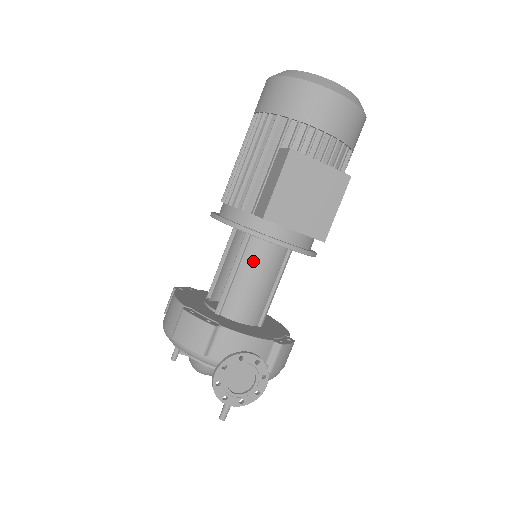
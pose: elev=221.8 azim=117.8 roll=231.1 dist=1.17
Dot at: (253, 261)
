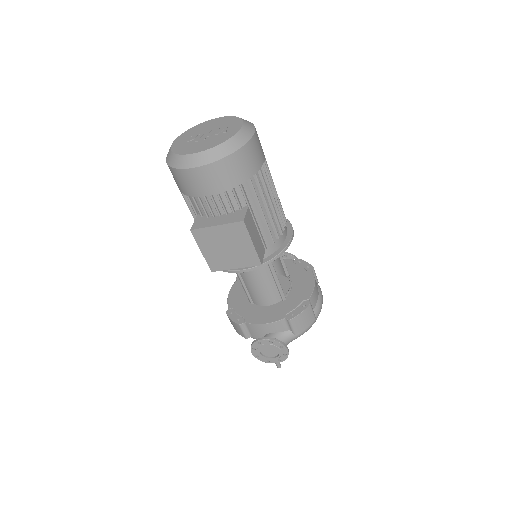
Dot at: (245, 273)
